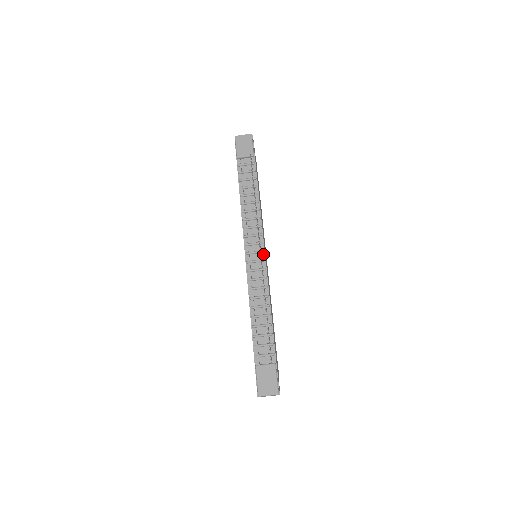
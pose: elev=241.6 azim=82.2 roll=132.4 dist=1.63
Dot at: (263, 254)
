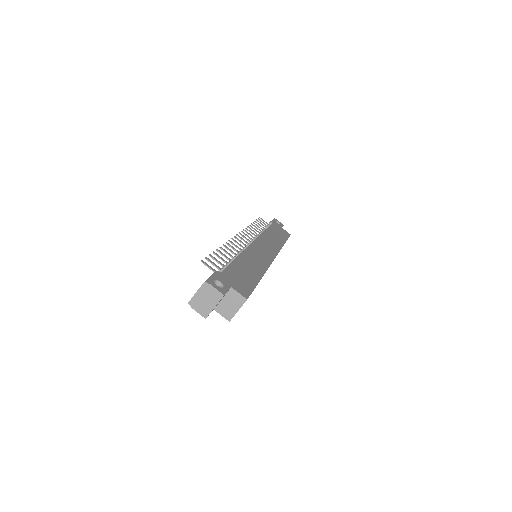
Dot at: occluded
